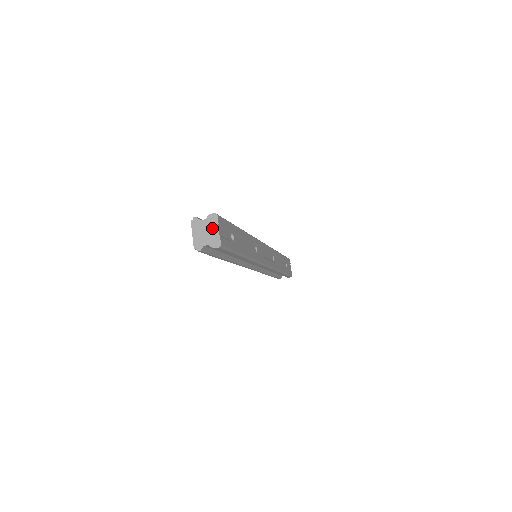
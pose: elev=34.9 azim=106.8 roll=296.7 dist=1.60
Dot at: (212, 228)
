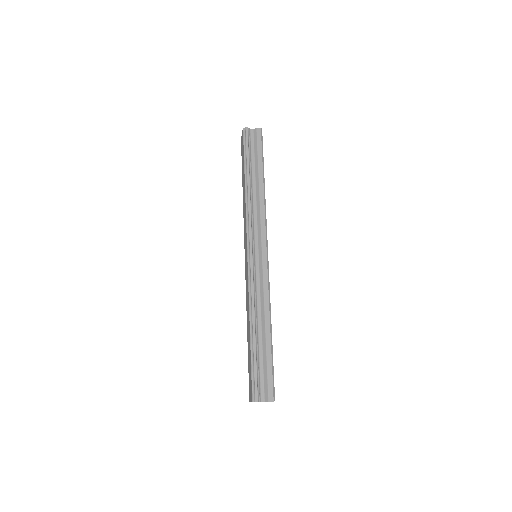
Dot at: occluded
